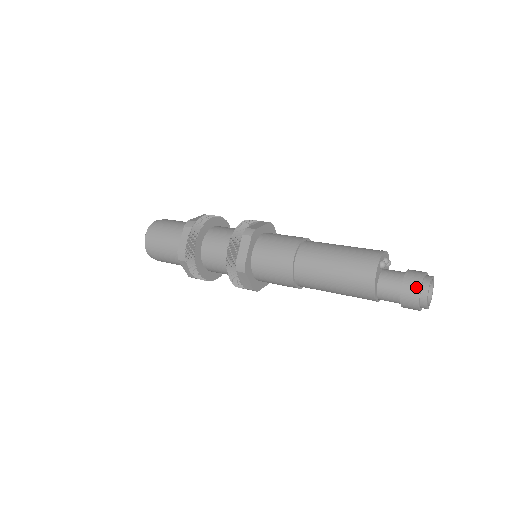
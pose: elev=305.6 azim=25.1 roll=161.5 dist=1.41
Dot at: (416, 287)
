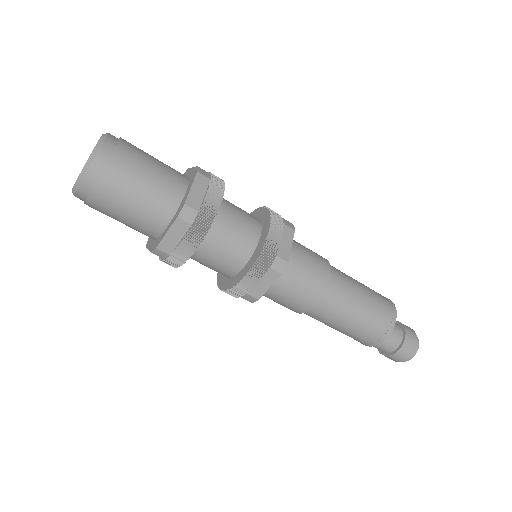
Dot at: (415, 339)
